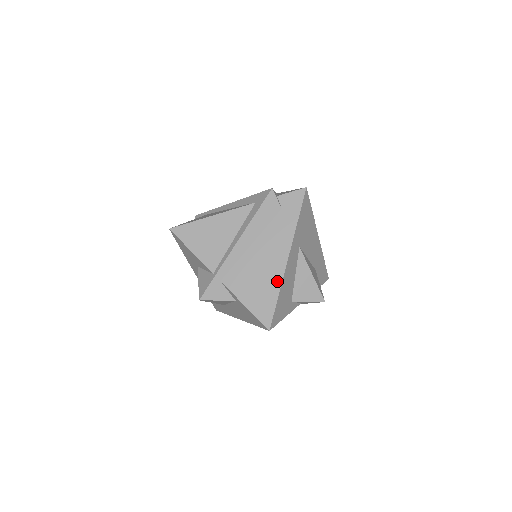
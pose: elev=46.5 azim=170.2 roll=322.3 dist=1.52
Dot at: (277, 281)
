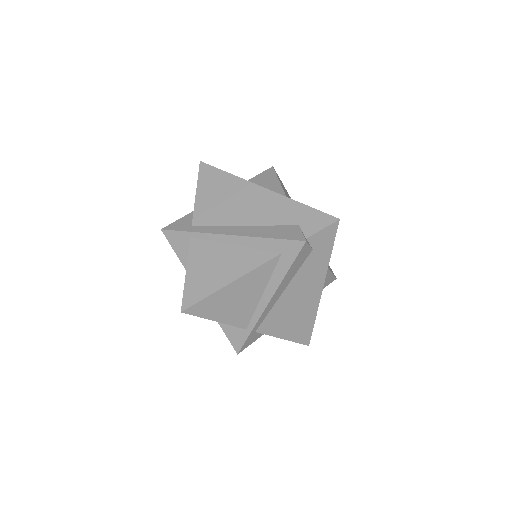
Dot at: (313, 311)
